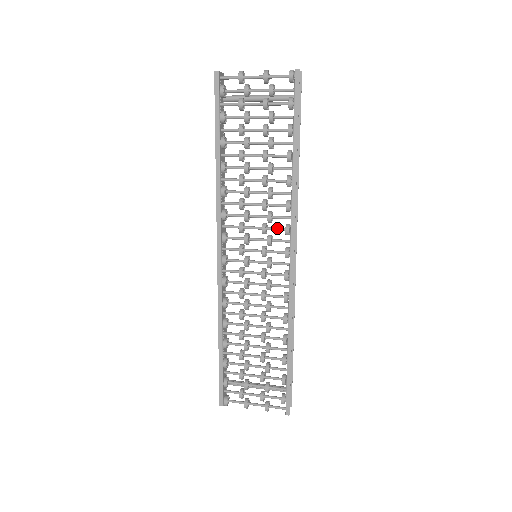
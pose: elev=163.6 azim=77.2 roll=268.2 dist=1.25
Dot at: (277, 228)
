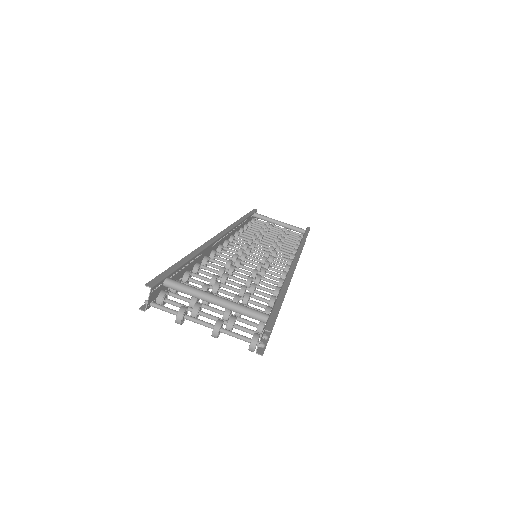
Dot at: occluded
